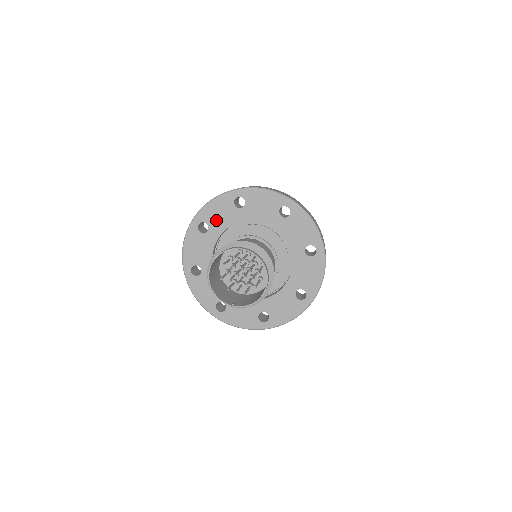
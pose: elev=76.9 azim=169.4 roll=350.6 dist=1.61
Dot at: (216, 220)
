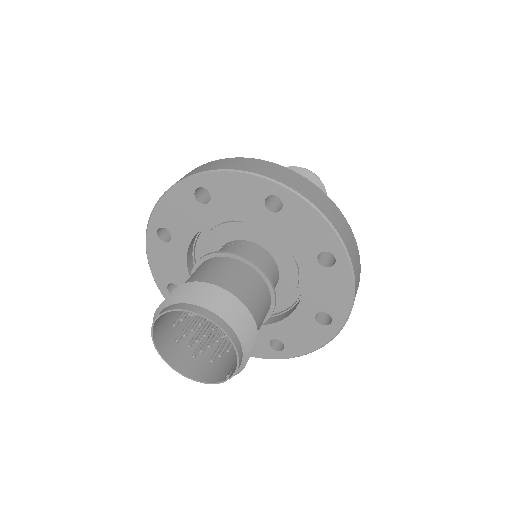
Dot at: (172, 272)
